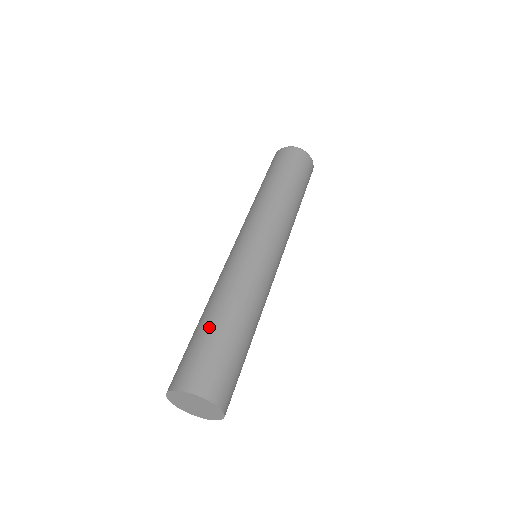
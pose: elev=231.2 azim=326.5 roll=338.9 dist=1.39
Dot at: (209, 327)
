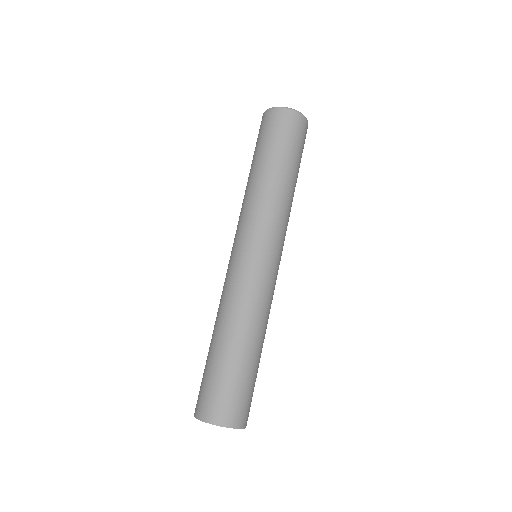
Dot at: (208, 354)
